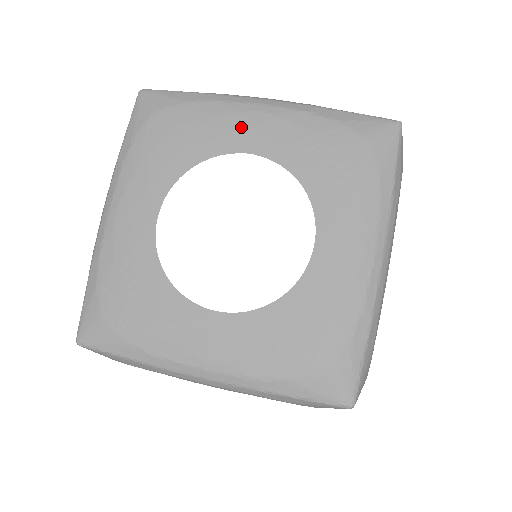
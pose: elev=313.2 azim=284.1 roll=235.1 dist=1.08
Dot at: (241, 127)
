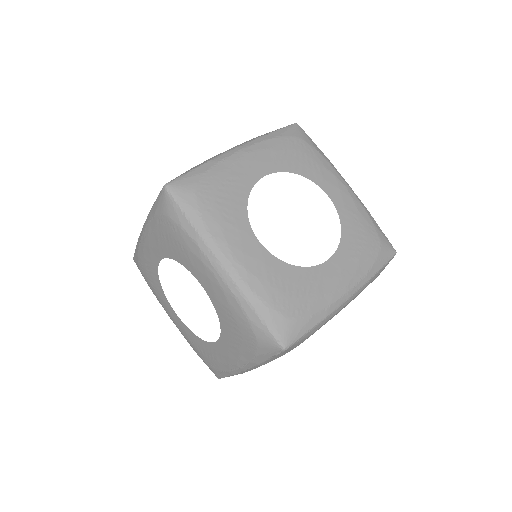
Dot at: (247, 166)
